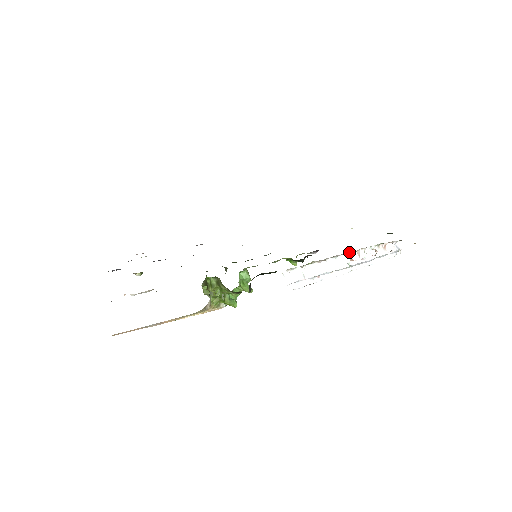
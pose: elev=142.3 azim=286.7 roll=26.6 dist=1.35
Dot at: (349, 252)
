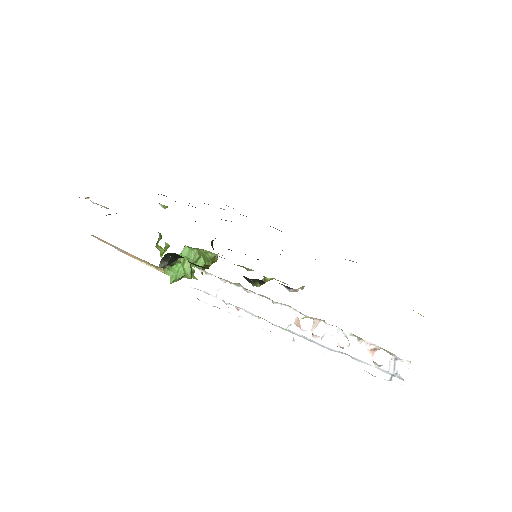
Dot at: occluded
